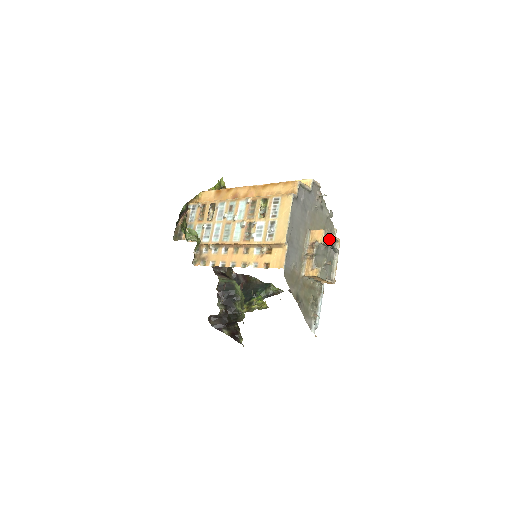
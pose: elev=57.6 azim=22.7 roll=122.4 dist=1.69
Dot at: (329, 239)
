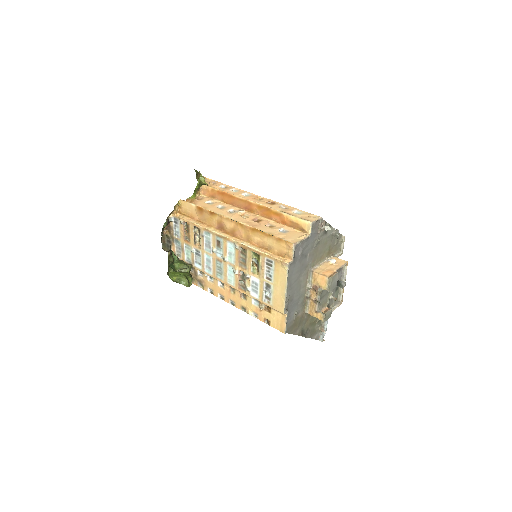
Dot at: (334, 283)
